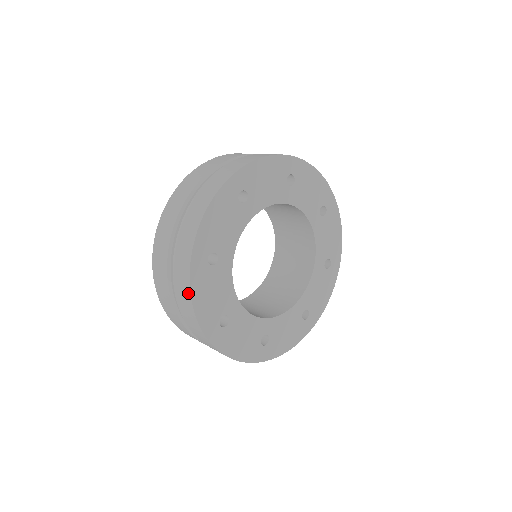
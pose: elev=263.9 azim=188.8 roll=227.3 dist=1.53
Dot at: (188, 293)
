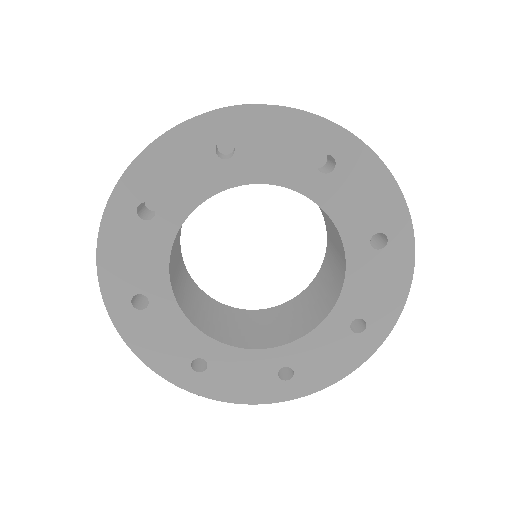
Dot at: (99, 237)
